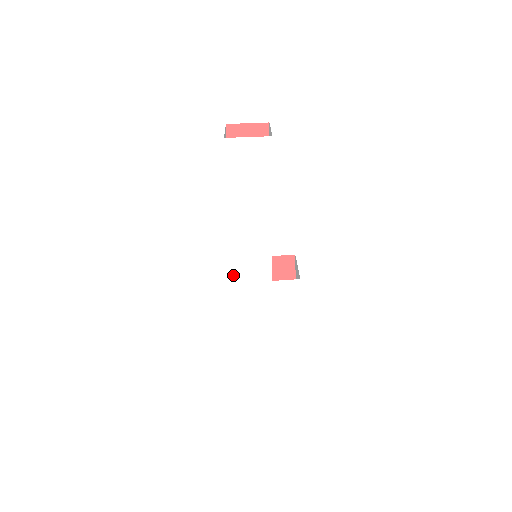
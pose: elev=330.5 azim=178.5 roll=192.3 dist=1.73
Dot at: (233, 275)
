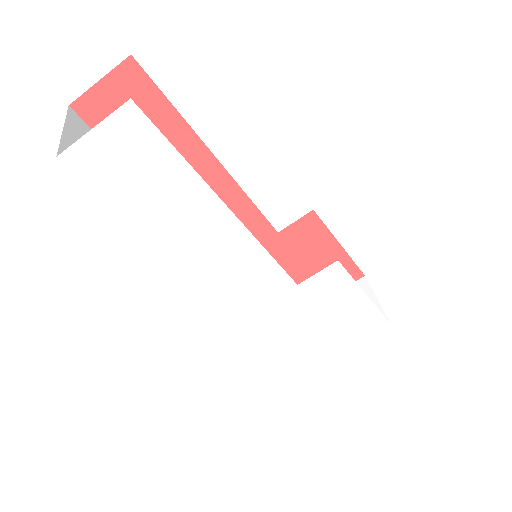
Dot at: (238, 308)
